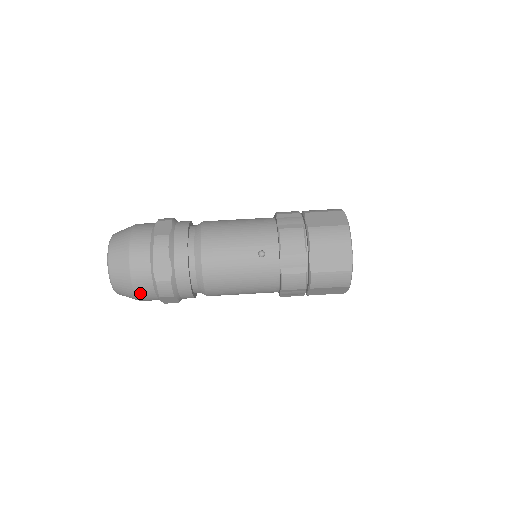
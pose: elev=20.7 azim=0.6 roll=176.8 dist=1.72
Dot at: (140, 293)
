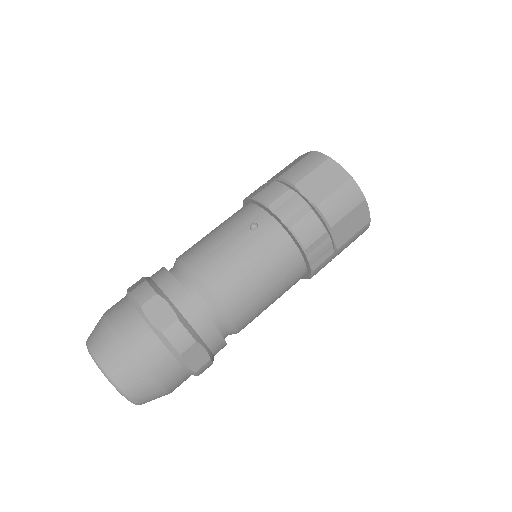
Dot at: (154, 368)
